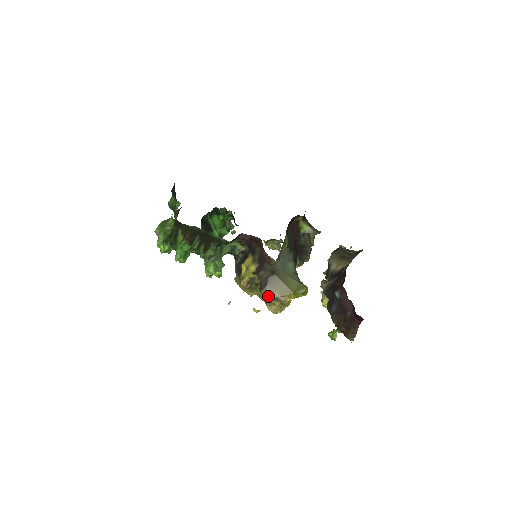
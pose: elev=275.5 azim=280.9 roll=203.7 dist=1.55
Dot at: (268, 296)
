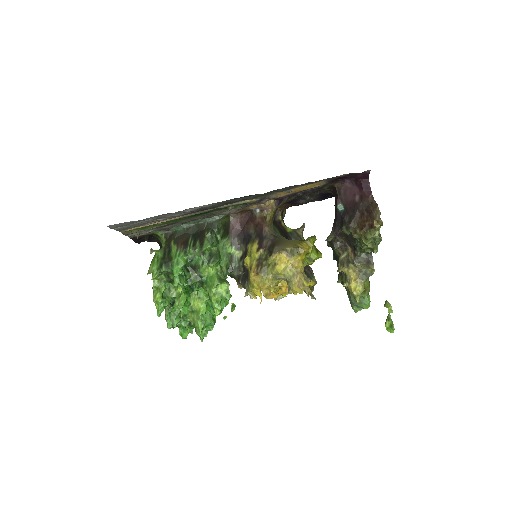
Dot at: (281, 251)
